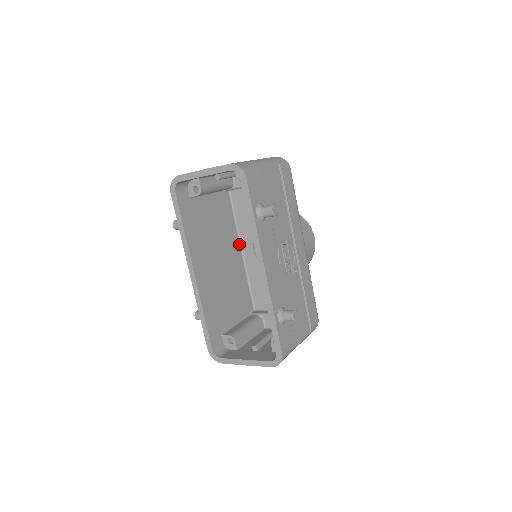
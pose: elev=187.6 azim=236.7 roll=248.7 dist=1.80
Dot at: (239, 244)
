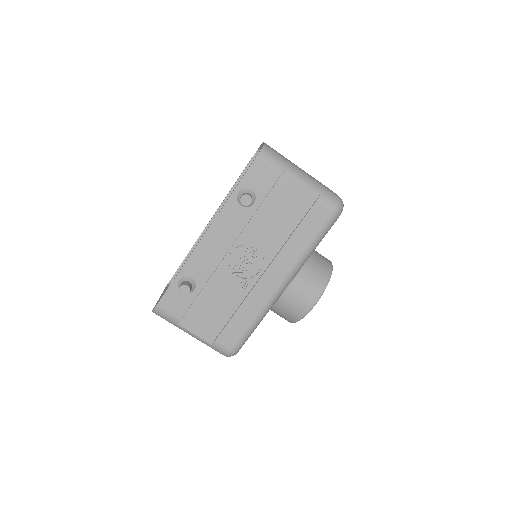
Dot at: occluded
